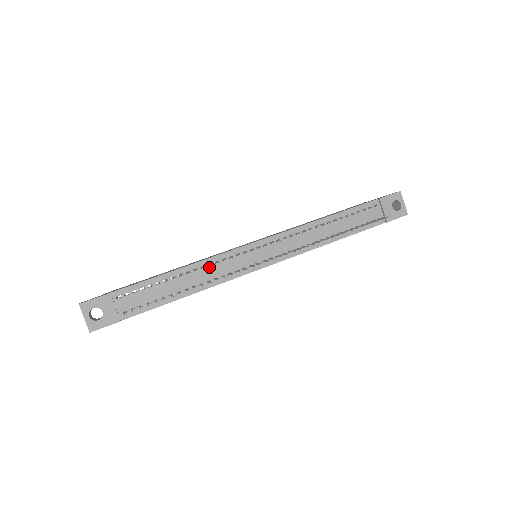
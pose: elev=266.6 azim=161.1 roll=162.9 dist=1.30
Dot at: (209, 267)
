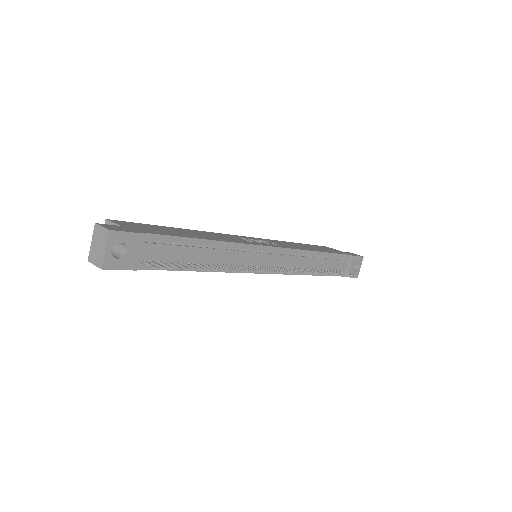
Dot at: (232, 251)
